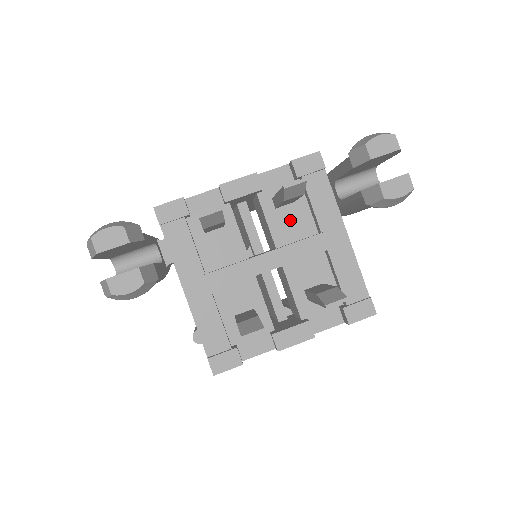
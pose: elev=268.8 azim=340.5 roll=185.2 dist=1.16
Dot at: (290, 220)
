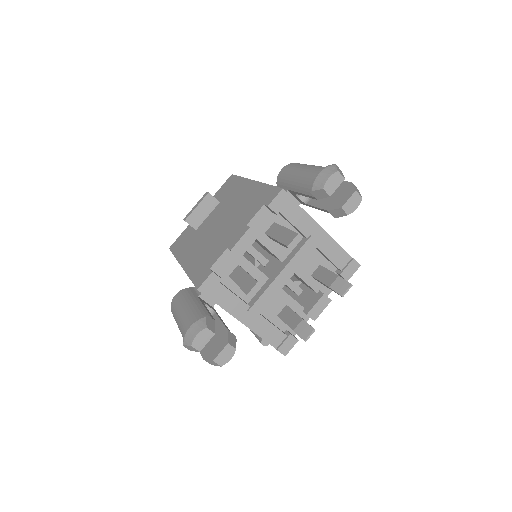
Dot at: occluded
